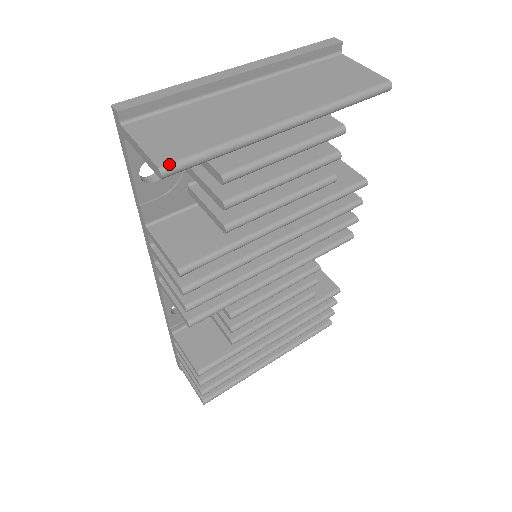
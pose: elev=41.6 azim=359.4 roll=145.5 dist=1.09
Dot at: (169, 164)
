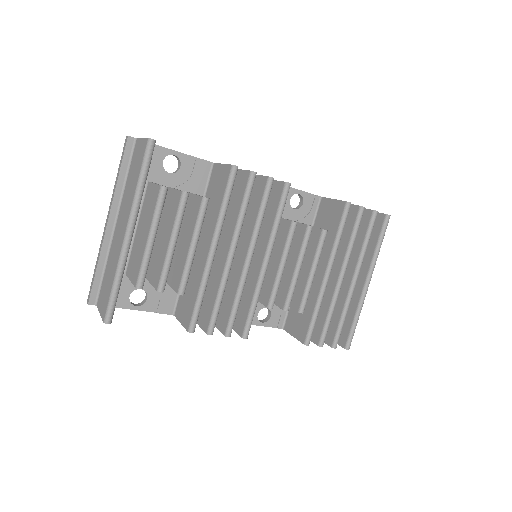
Dot at: (105, 316)
